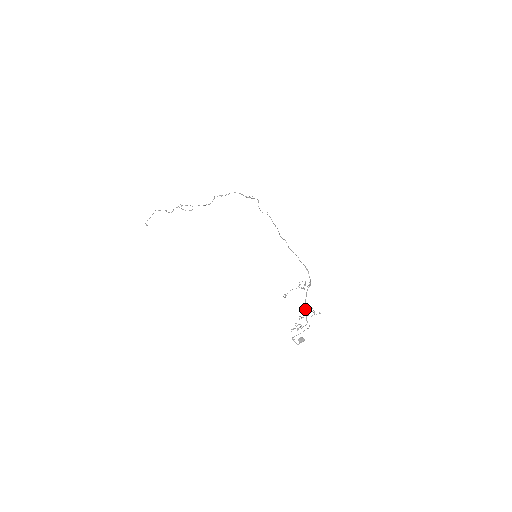
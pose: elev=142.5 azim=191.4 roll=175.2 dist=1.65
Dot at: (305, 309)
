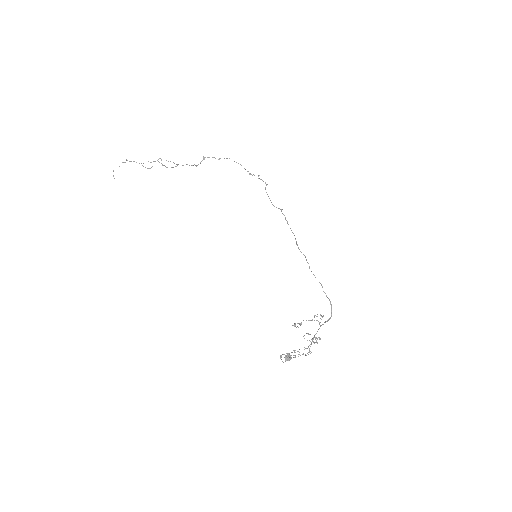
Dot at: (312, 341)
